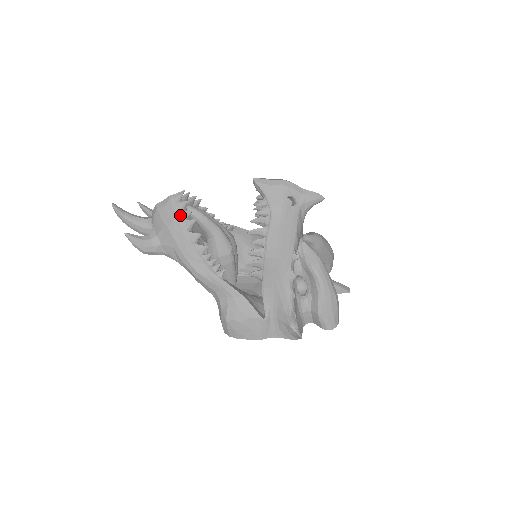
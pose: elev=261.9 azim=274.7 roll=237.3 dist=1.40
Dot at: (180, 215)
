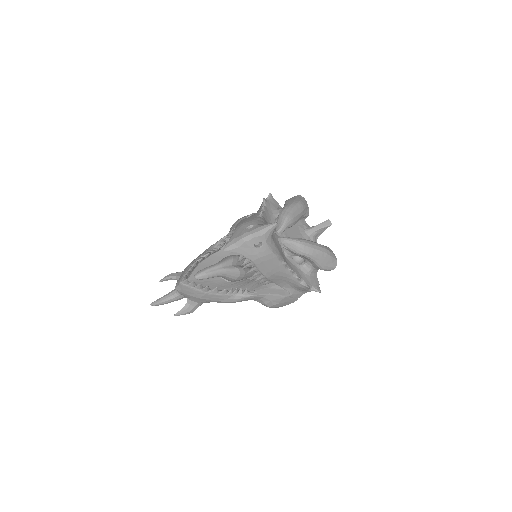
Dot at: (196, 289)
